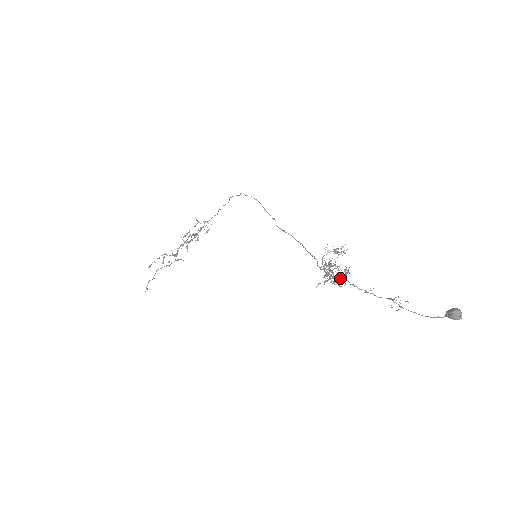
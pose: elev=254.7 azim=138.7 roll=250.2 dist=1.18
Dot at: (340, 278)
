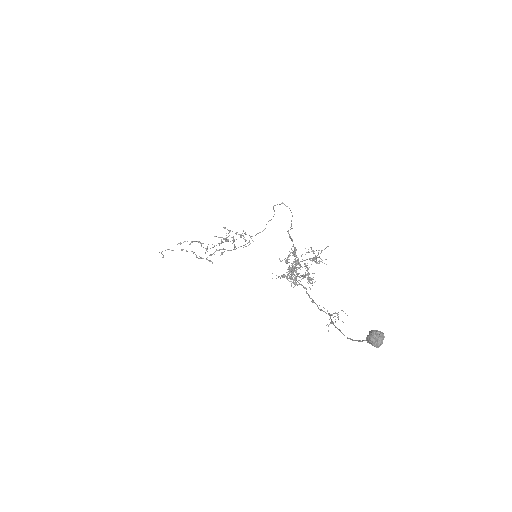
Dot at: occluded
